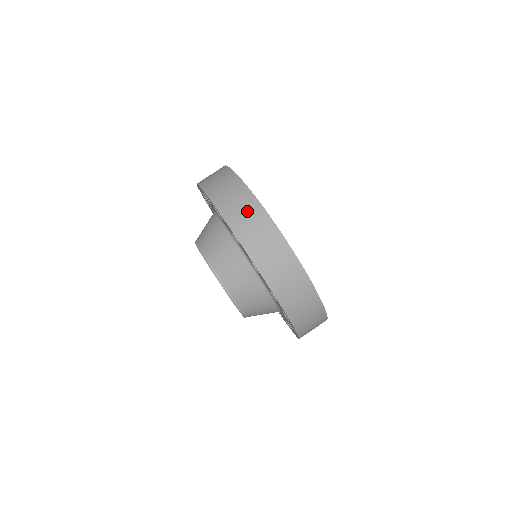
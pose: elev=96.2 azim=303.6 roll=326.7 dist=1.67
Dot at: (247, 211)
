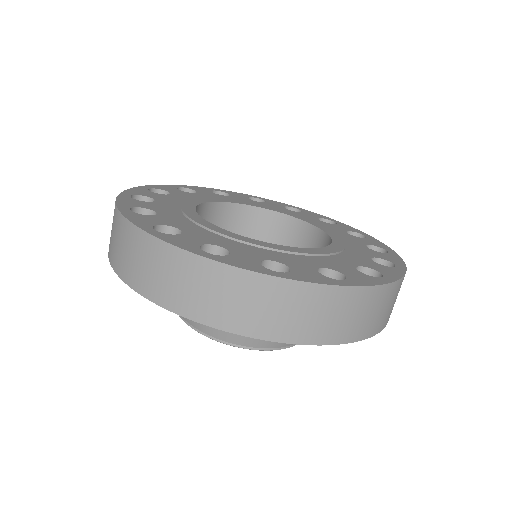
Dot at: (326, 310)
